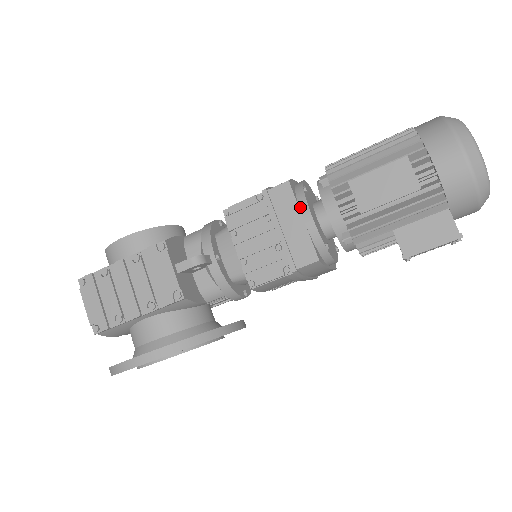
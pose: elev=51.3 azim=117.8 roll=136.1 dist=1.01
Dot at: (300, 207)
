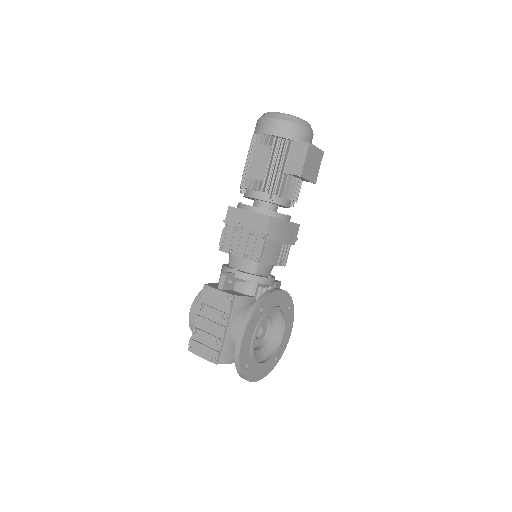
Dot at: (242, 209)
